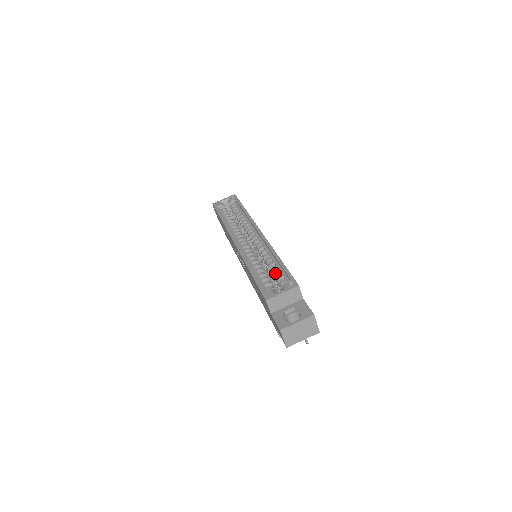
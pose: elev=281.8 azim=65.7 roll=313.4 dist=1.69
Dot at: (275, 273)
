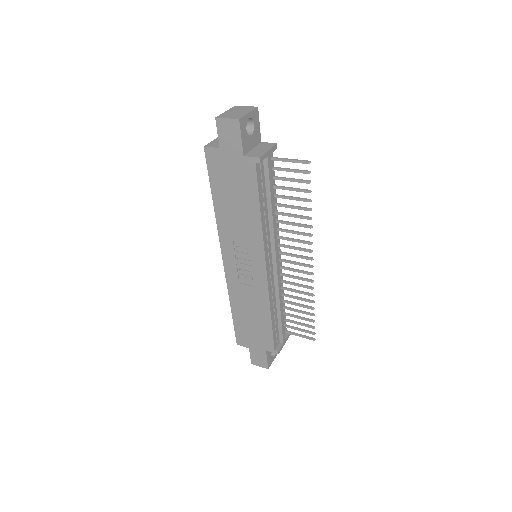
Dot at: occluded
